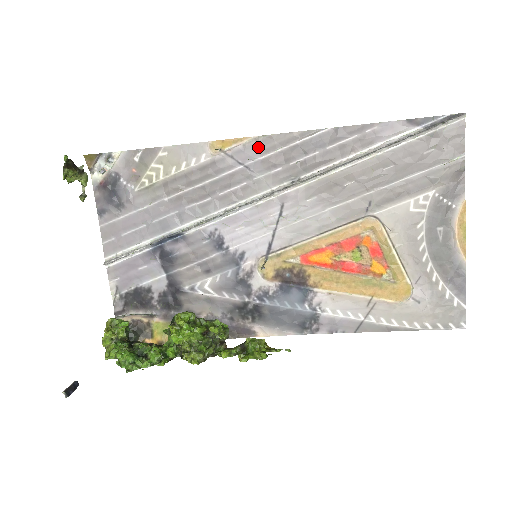
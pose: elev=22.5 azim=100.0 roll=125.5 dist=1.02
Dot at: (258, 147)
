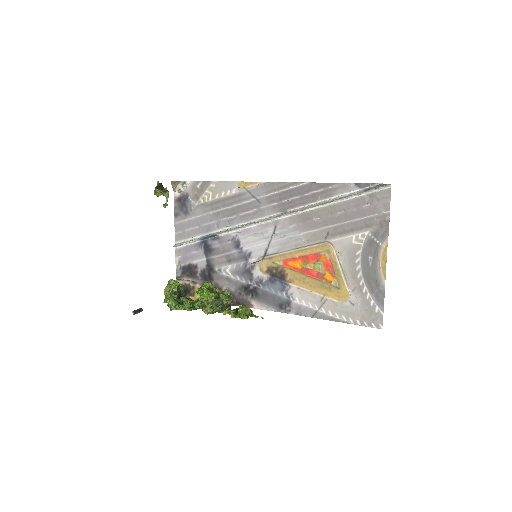
Dot at: (265, 189)
